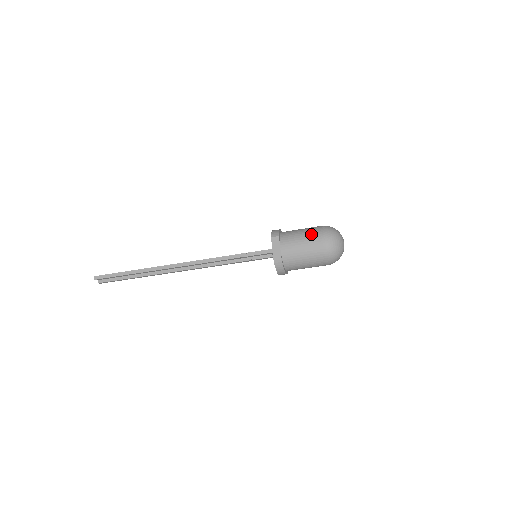
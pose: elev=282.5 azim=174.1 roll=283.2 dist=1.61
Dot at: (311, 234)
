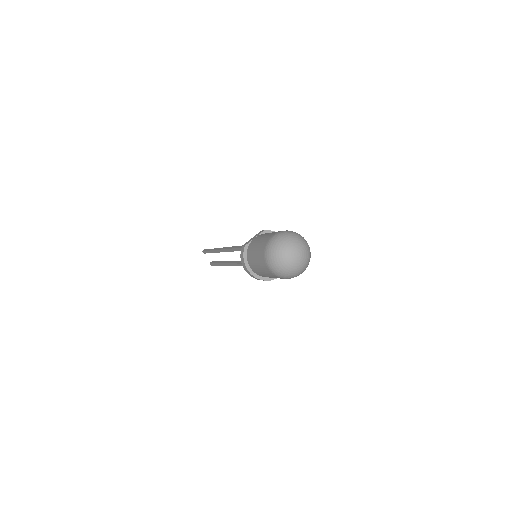
Dot at: occluded
